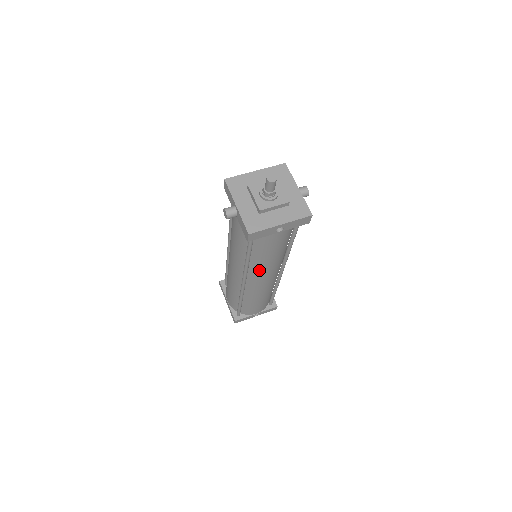
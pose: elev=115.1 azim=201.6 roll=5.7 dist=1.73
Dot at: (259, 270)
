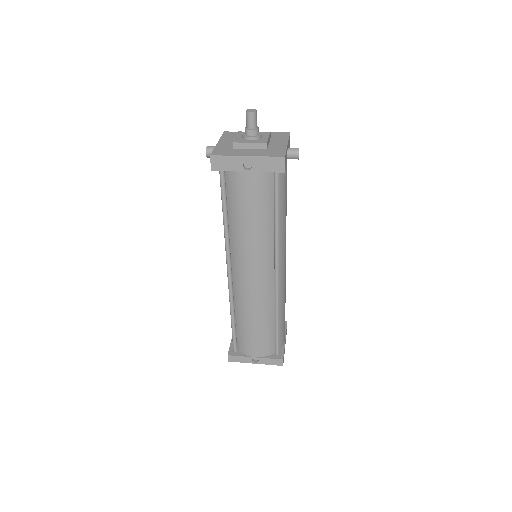
Dot at: (240, 249)
